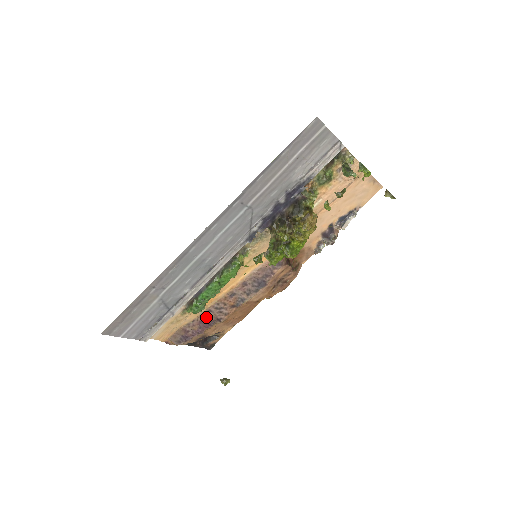
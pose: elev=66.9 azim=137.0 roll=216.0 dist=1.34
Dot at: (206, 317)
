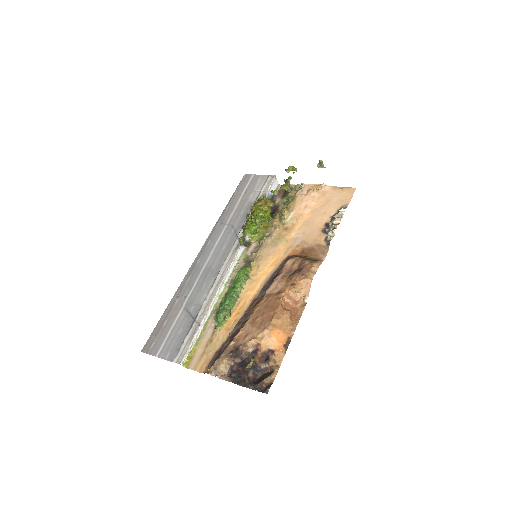
Dot at: (236, 329)
